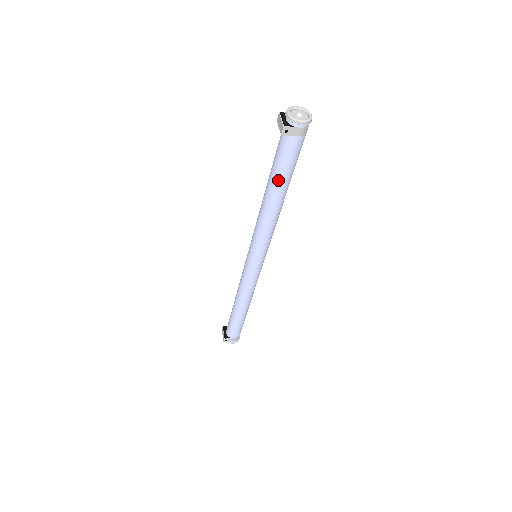
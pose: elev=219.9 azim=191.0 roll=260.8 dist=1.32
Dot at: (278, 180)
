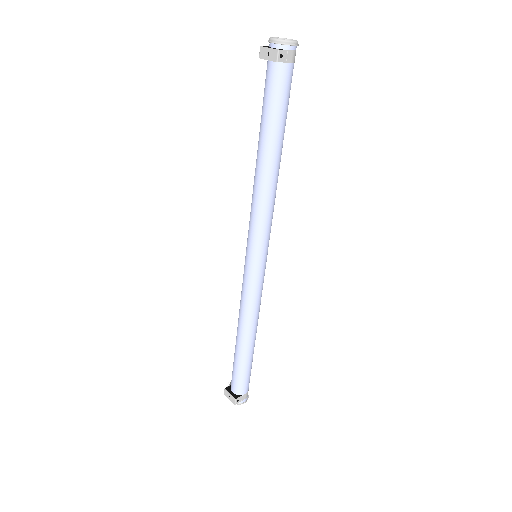
Dot at: (276, 130)
